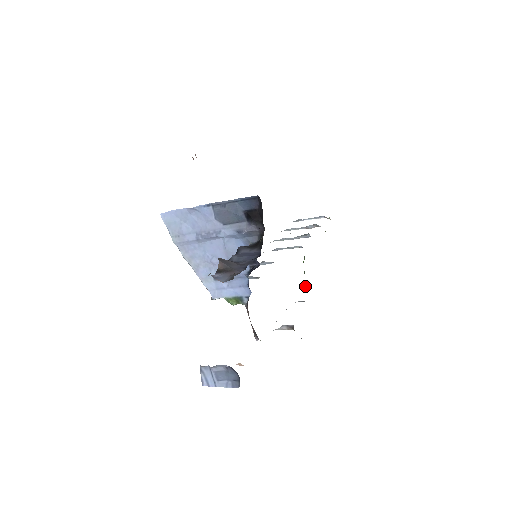
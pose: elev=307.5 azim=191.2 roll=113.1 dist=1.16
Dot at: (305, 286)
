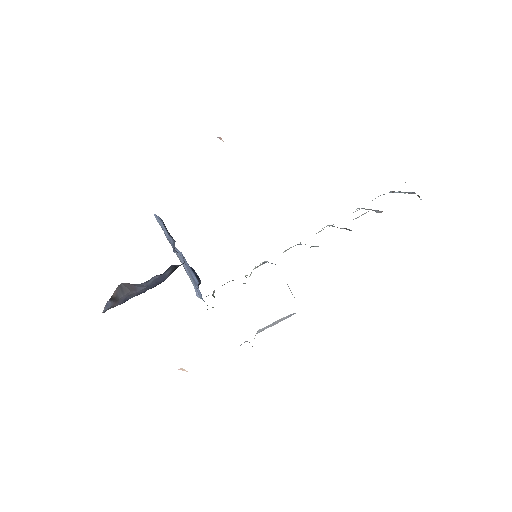
Dot at: occluded
